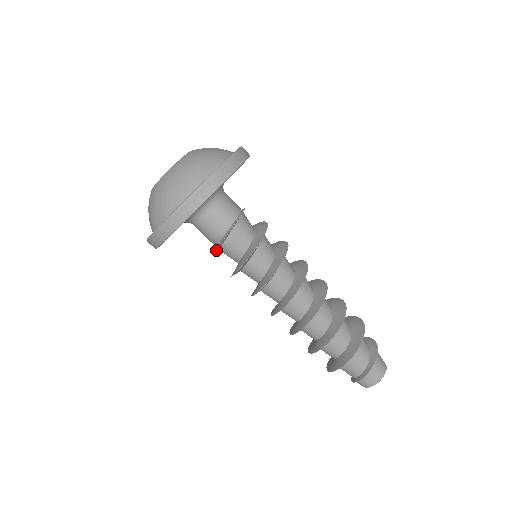
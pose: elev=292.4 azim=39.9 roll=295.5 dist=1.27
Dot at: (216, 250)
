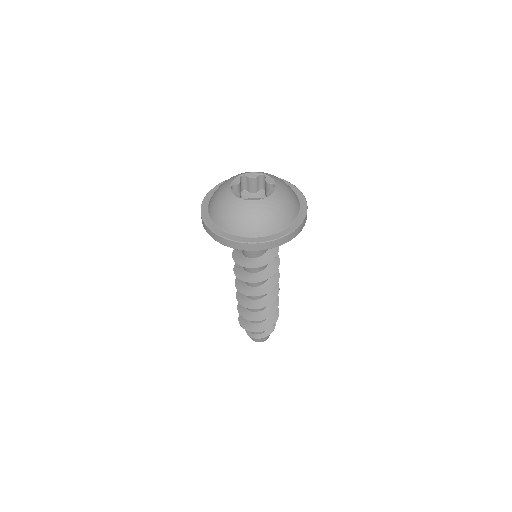
Dot at: occluded
